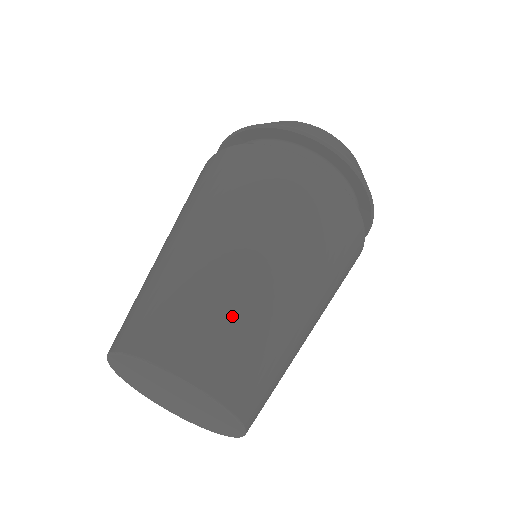
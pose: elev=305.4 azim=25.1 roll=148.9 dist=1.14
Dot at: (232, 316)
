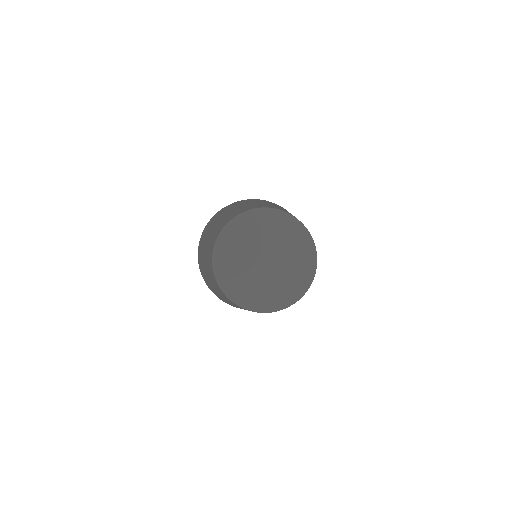
Dot at: occluded
